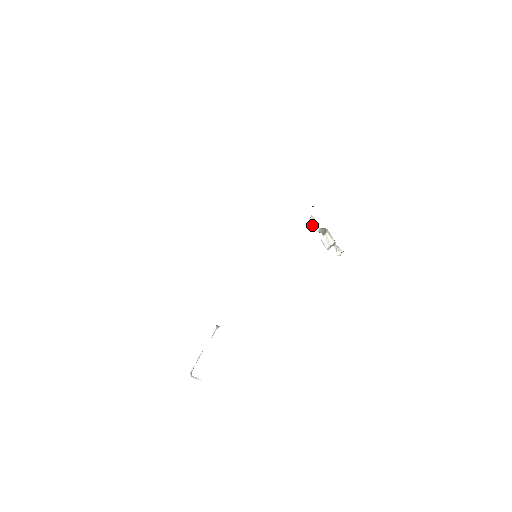
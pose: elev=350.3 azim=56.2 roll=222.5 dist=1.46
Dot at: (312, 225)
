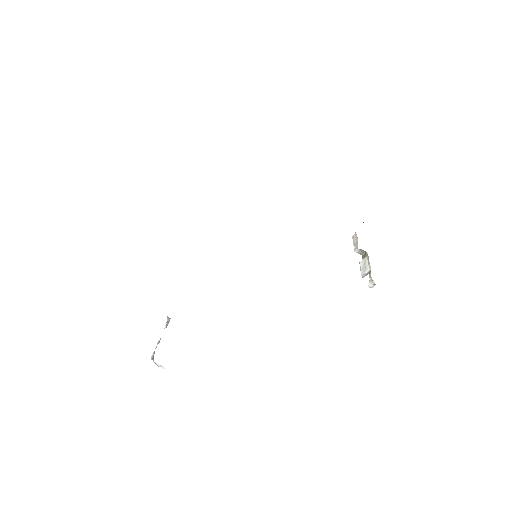
Dot at: (353, 243)
